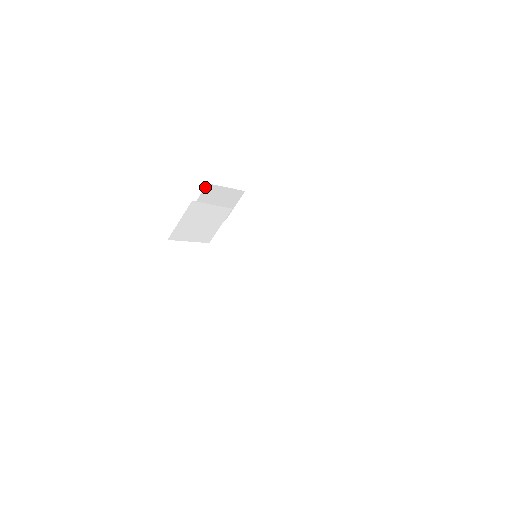
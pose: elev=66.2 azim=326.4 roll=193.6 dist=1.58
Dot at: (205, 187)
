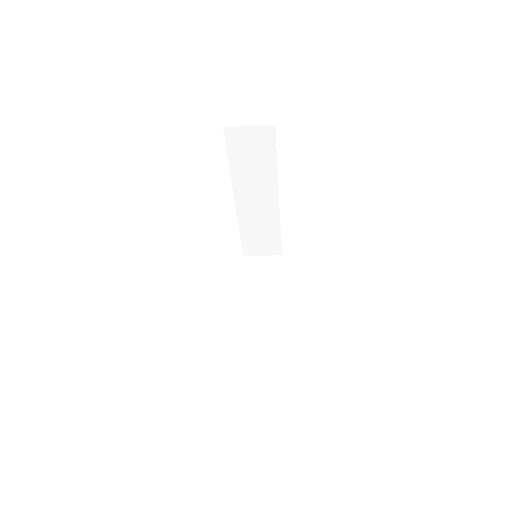
Dot at: occluded
